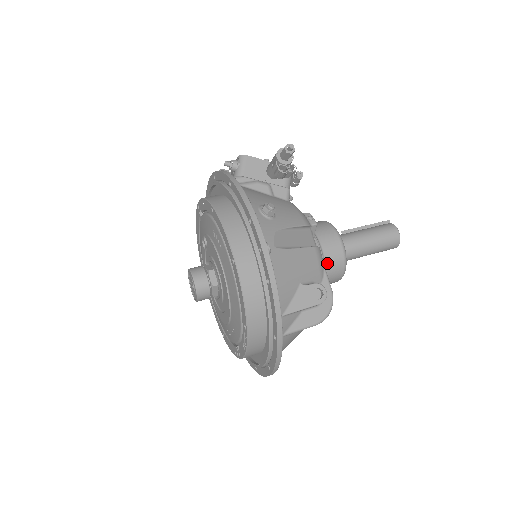
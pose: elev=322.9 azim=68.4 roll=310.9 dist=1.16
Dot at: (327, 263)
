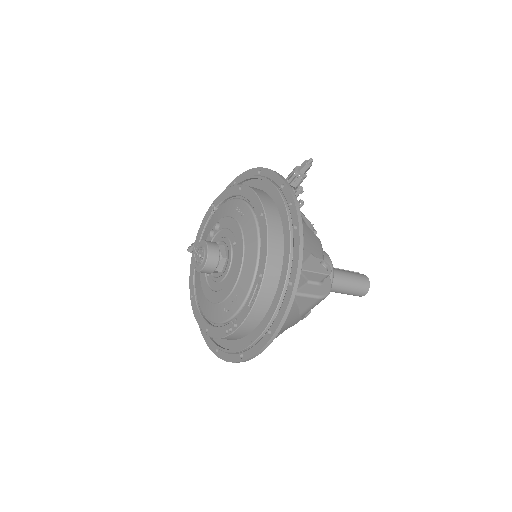
Dot at: occluded
